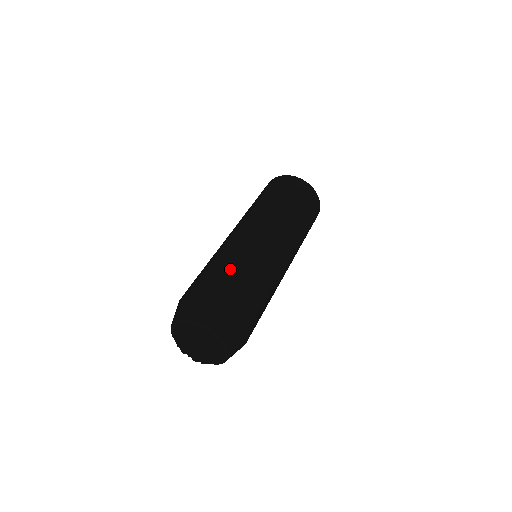
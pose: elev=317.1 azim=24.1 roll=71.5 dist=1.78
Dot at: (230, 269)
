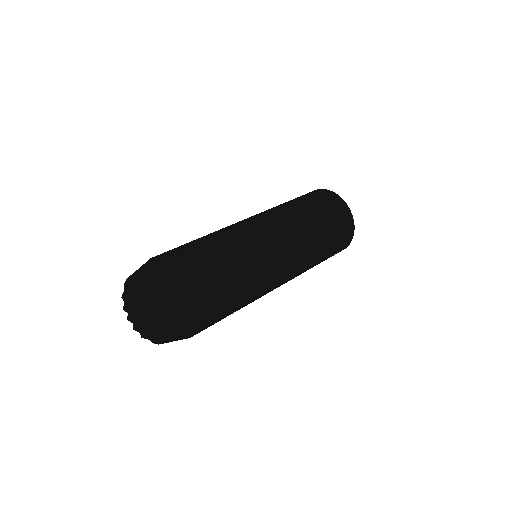
Dot at: (194, 241)
